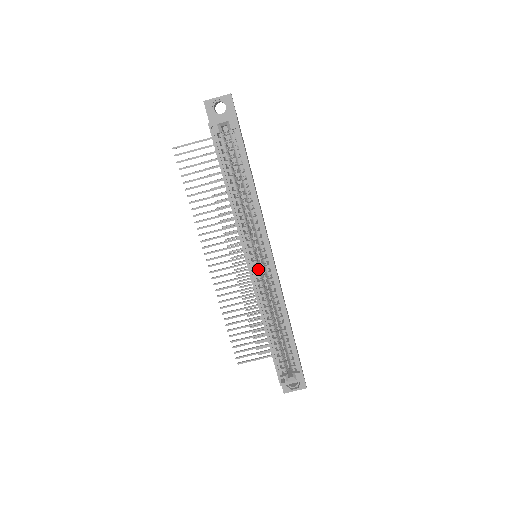
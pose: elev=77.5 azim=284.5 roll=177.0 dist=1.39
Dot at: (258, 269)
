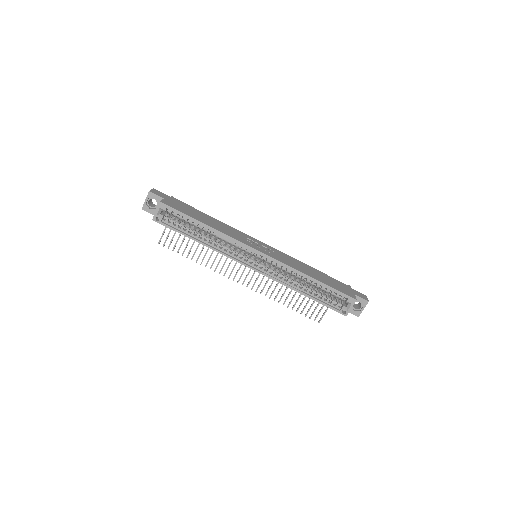
Dot at: (260, 265)
